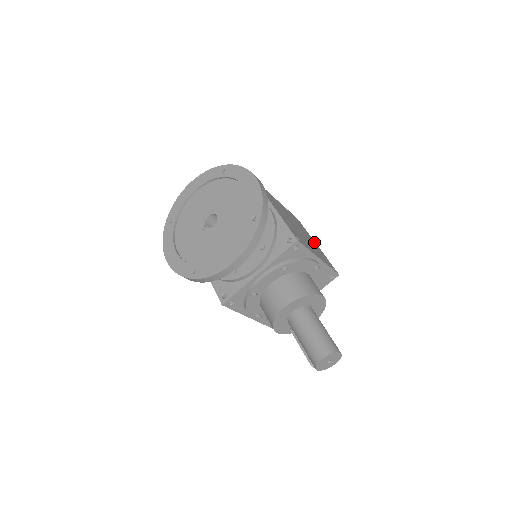
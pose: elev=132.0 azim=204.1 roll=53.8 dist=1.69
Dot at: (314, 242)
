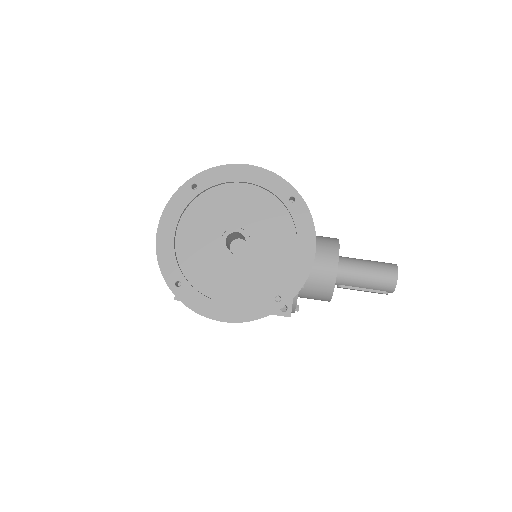
Dot at: occluded
